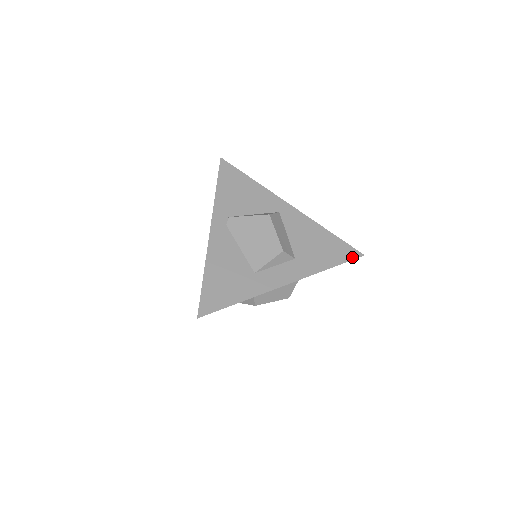
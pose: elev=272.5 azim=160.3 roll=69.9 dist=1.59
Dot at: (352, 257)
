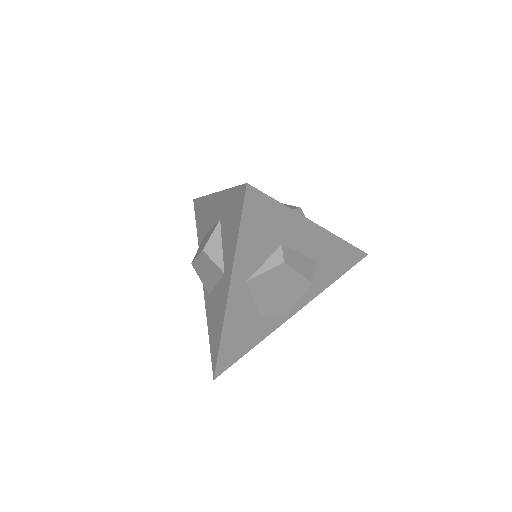
Dot at: (359, 250)
